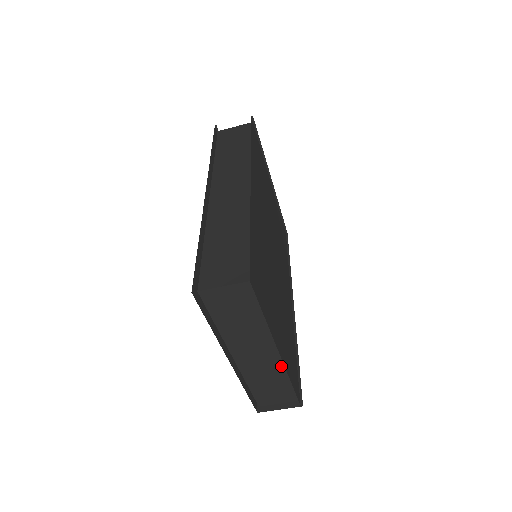
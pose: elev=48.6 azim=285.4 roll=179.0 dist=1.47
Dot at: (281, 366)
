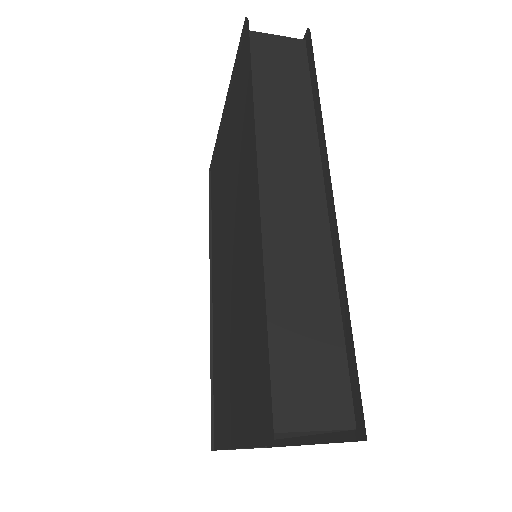
Dot at: (281, 438)
